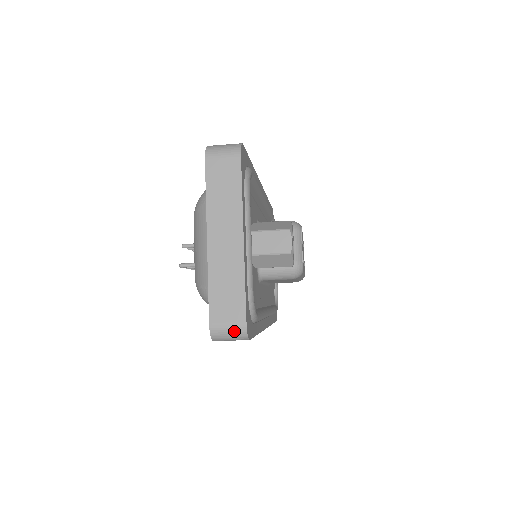
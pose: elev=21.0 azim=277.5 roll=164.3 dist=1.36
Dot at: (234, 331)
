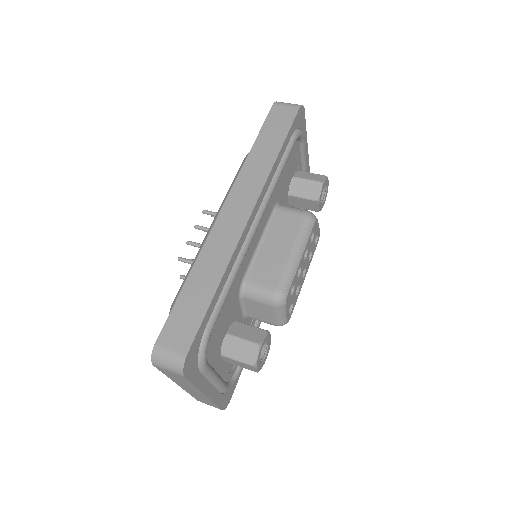
Dot at: occluded
